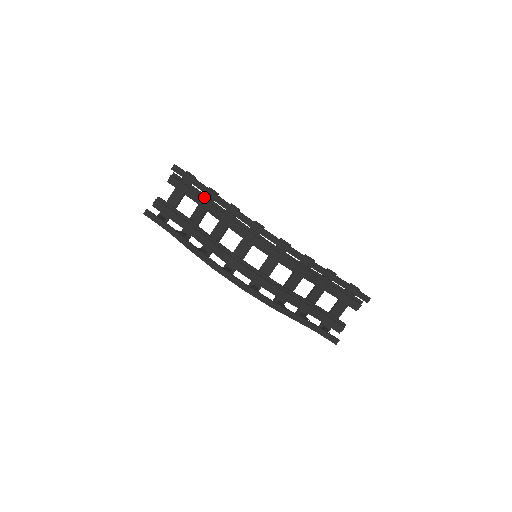
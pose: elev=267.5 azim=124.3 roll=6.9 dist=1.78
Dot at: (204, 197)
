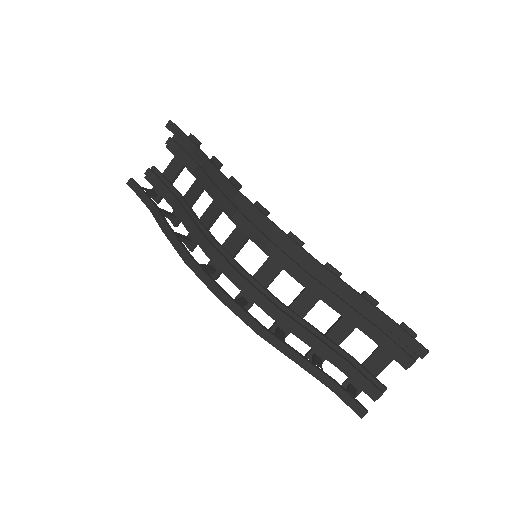
Dot at: (203, 168)
